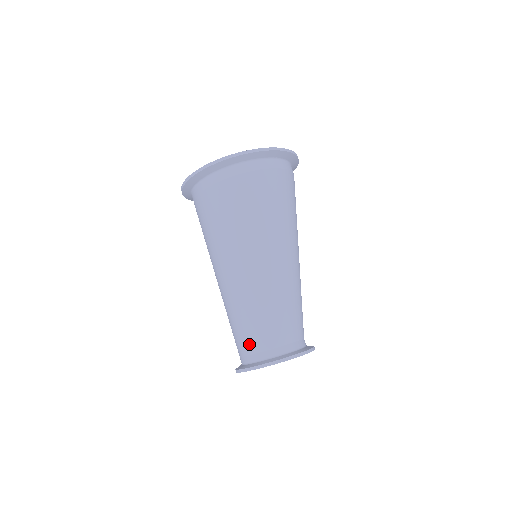
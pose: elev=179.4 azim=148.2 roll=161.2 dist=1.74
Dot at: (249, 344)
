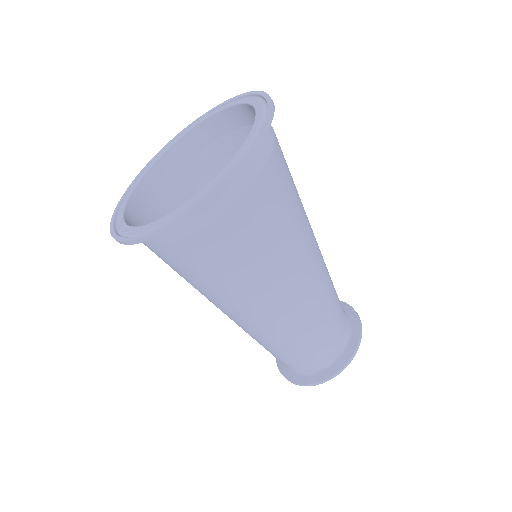
Dot at: (310, 360)
